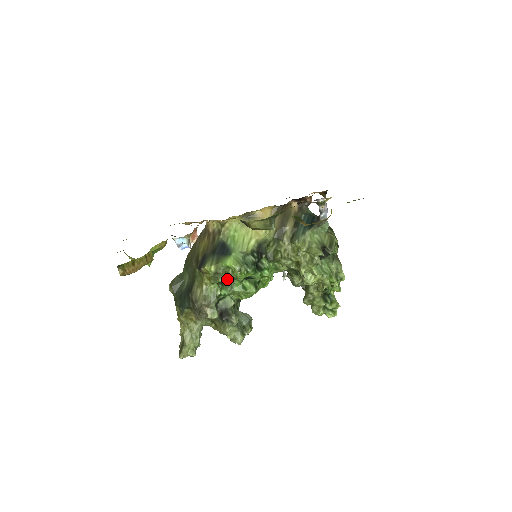
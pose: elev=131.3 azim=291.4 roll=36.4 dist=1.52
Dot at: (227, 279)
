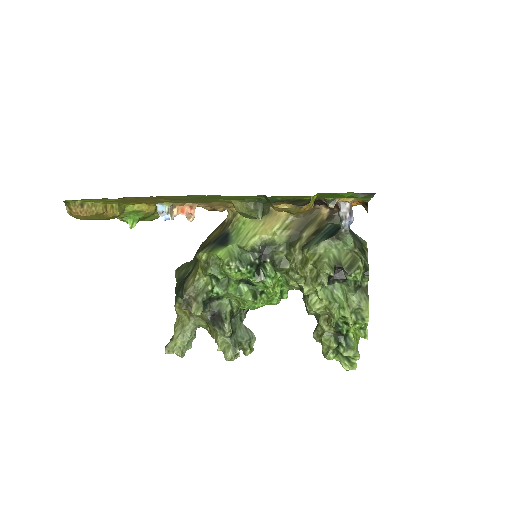
Dot at: (216, 272)
